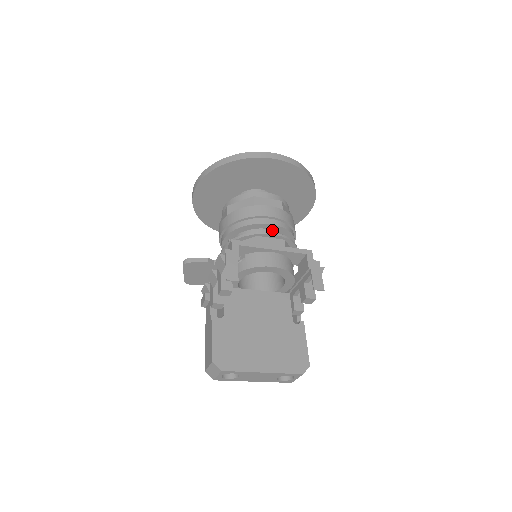
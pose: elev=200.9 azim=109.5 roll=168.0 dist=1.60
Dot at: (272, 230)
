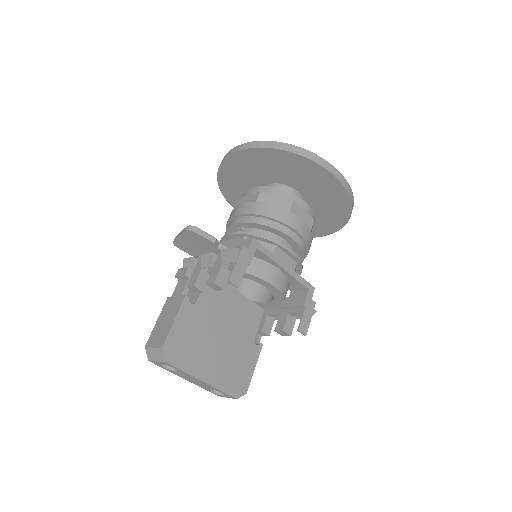
Dot at: (290, 245)
